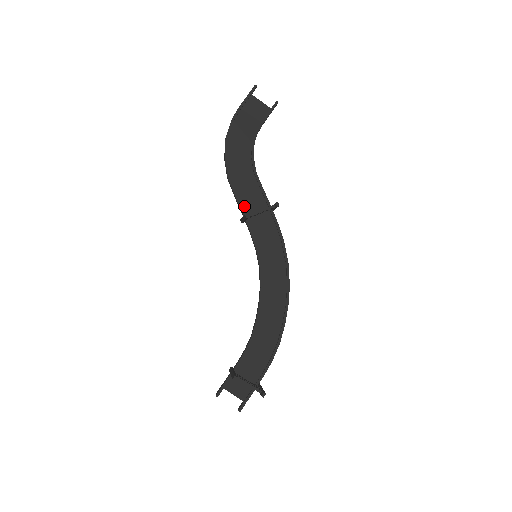
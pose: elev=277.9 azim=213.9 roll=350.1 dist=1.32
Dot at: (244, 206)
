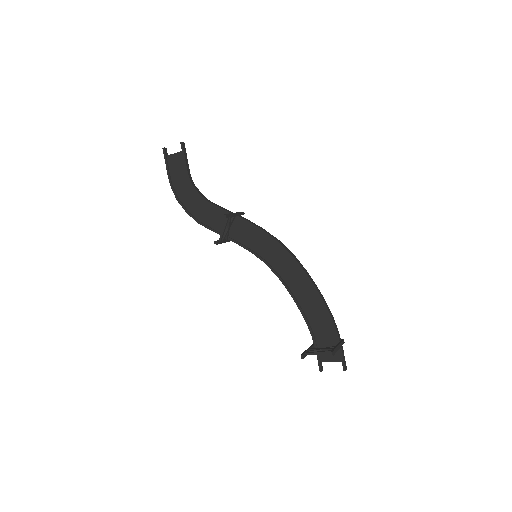
Dot at: (221, 231)
